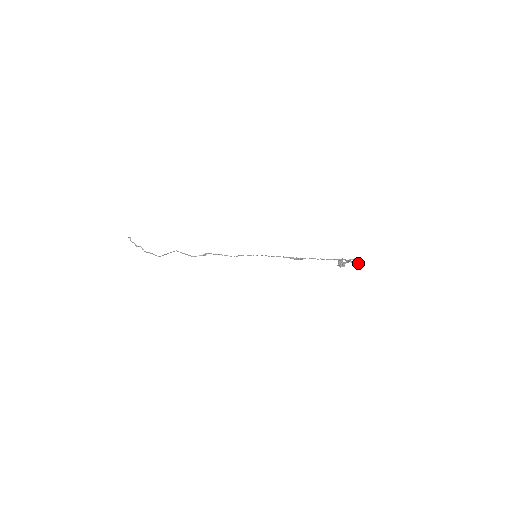
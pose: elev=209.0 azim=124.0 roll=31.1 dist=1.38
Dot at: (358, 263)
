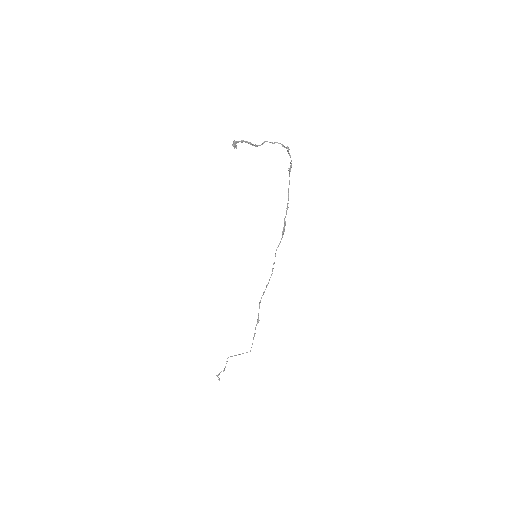
Dot at: (289, 155)
